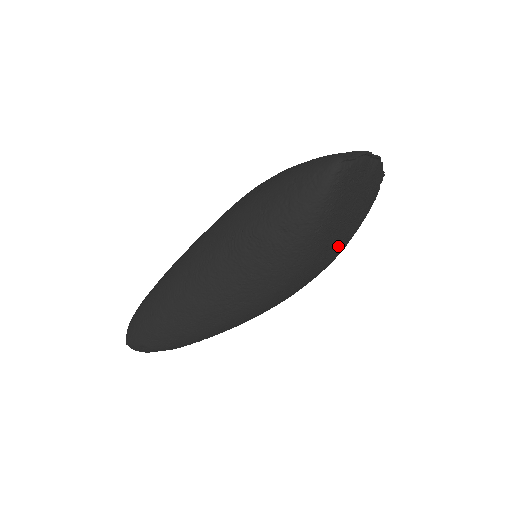
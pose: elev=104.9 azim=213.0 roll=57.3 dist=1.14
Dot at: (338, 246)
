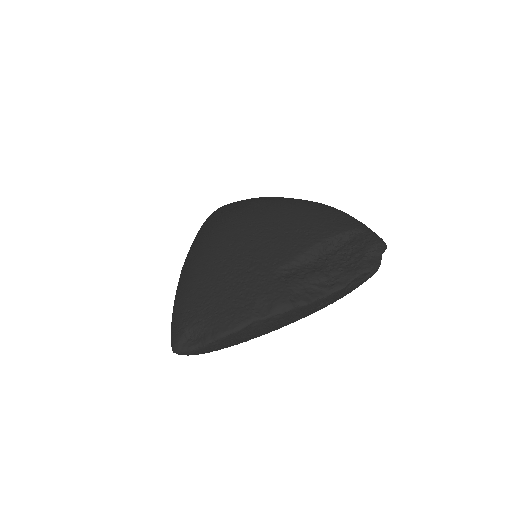
Dot at: occluded
